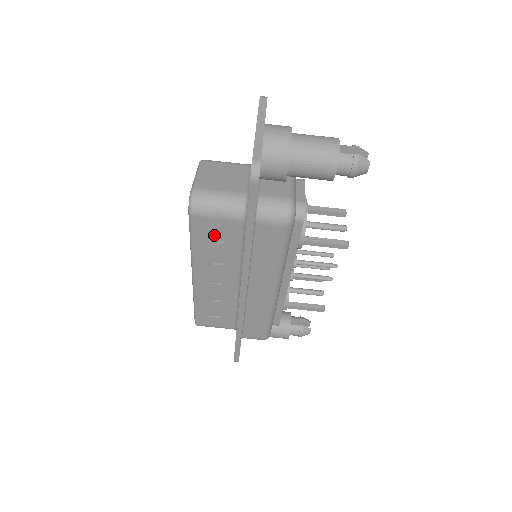
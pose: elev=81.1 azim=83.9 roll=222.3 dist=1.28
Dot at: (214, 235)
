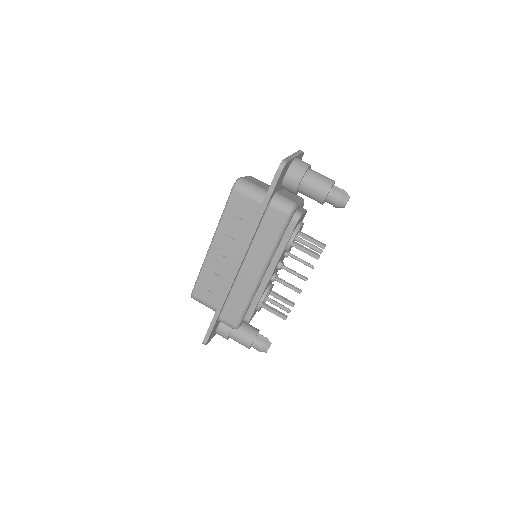
Dot at: (240, 211)
